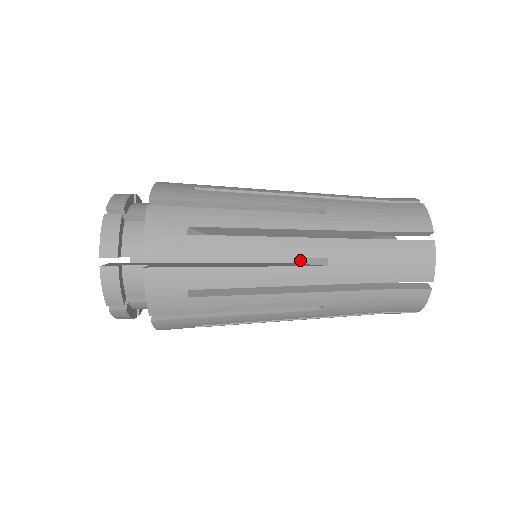
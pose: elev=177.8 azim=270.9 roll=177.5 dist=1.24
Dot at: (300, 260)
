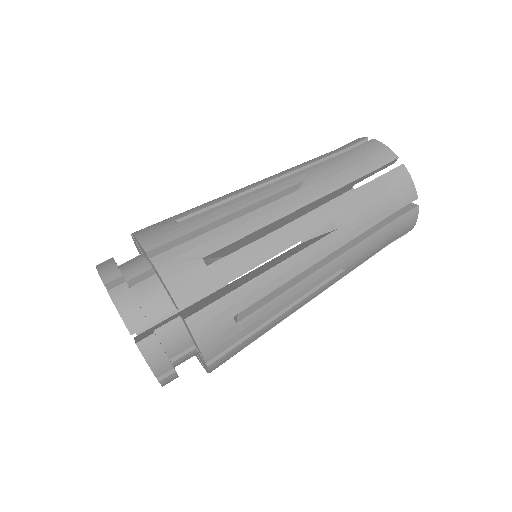
Dot at: (307, 237)
